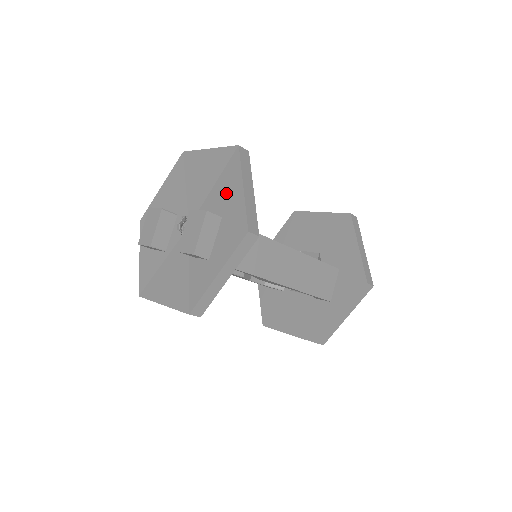
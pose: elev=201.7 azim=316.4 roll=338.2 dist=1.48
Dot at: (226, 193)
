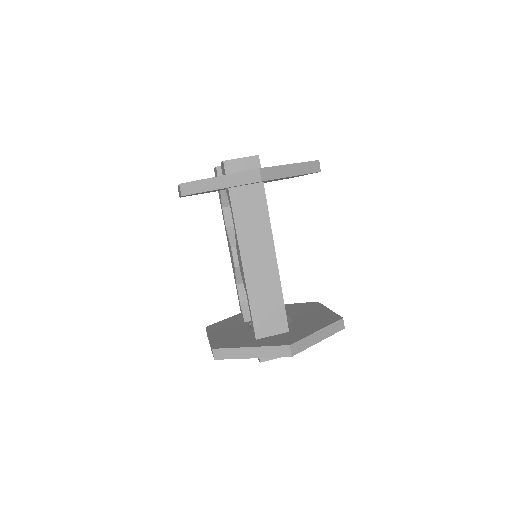
Dot at: occluded
